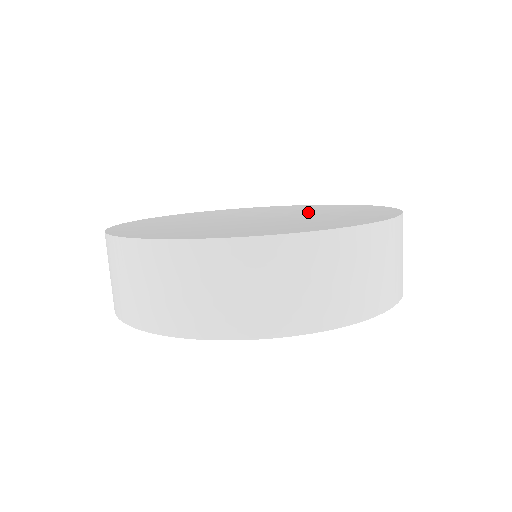
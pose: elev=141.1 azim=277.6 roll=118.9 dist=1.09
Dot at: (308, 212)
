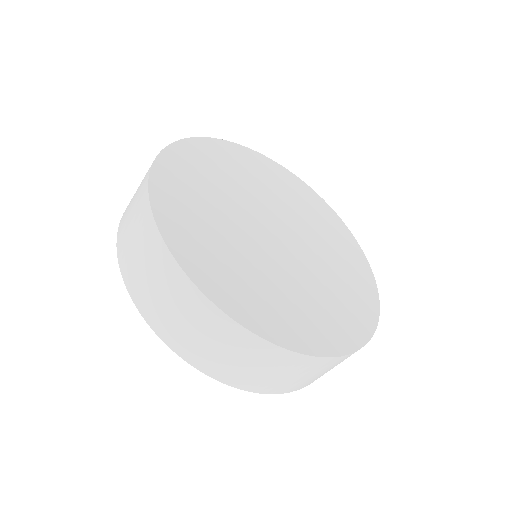
Dot at: (327, 271)
